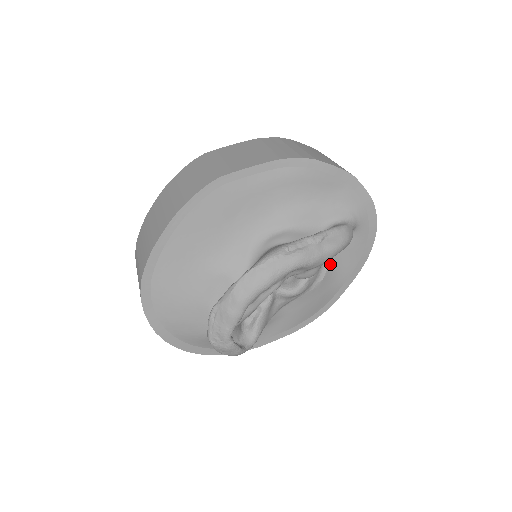
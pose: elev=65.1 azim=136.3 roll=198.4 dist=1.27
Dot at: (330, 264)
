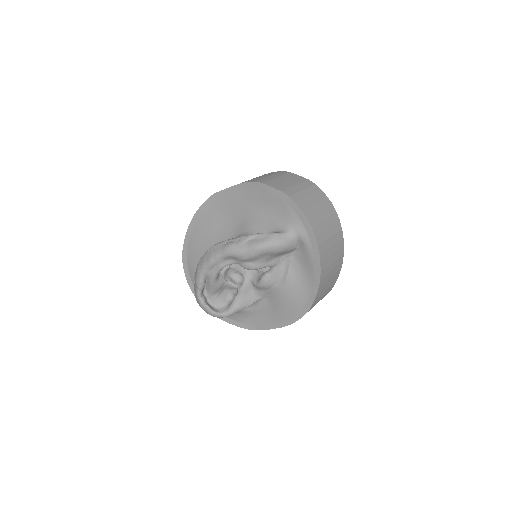
Dot at: (291, 269)
